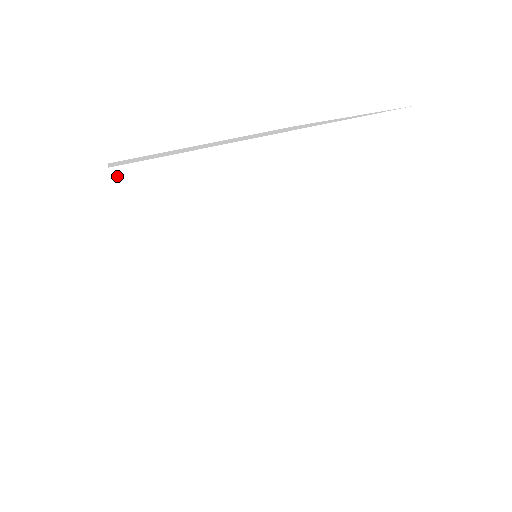
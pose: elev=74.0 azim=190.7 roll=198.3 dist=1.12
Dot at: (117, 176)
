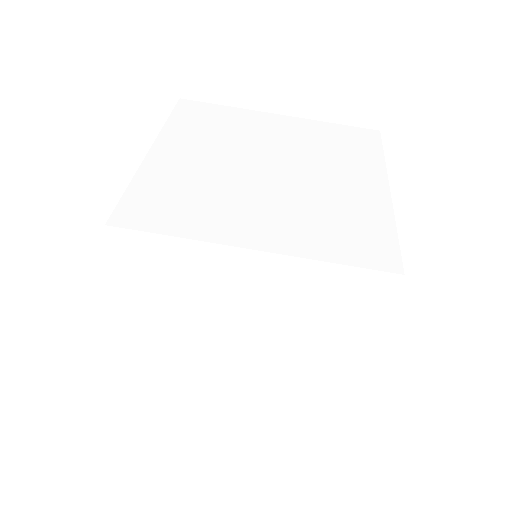
Dot at: (111, 232)
